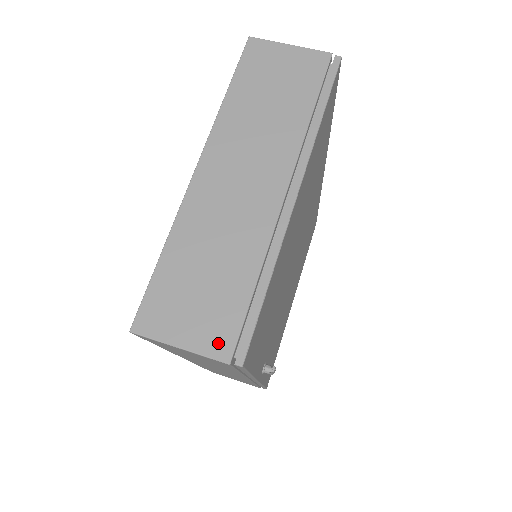
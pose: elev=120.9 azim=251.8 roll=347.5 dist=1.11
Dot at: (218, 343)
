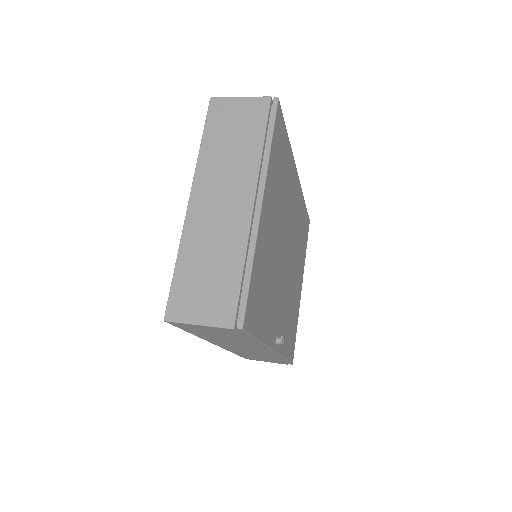
Dot at: (224, 316)
